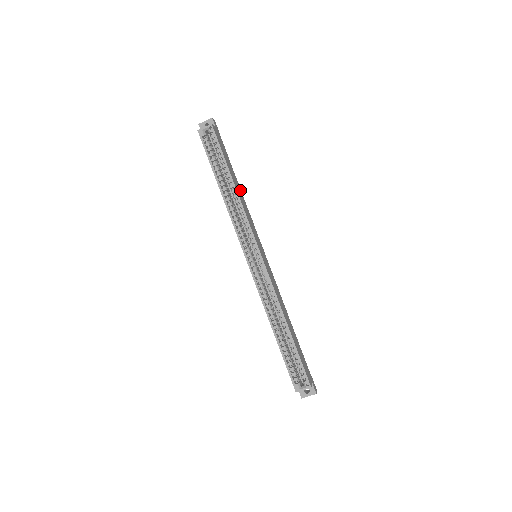
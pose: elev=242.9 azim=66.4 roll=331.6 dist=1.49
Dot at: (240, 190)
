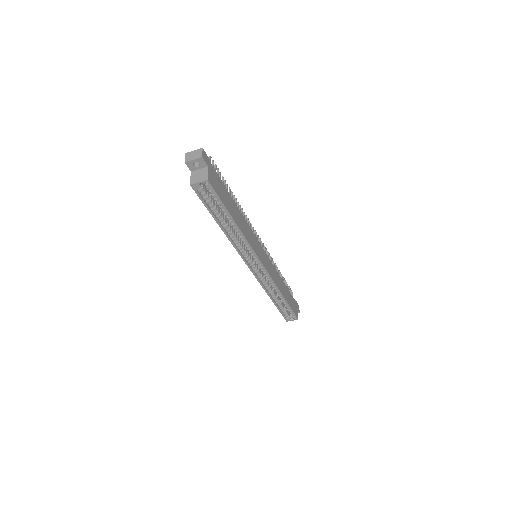
Dot at: (238, 211)
